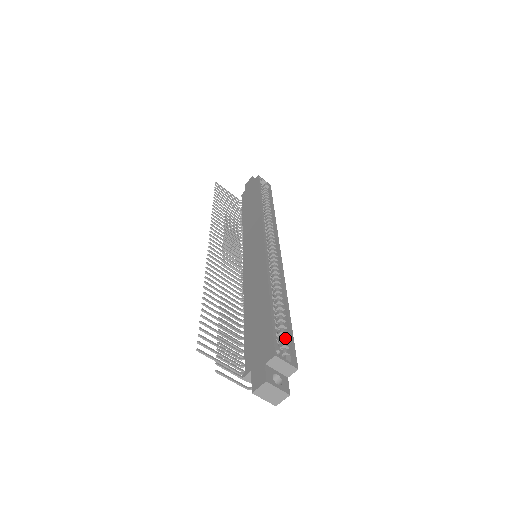
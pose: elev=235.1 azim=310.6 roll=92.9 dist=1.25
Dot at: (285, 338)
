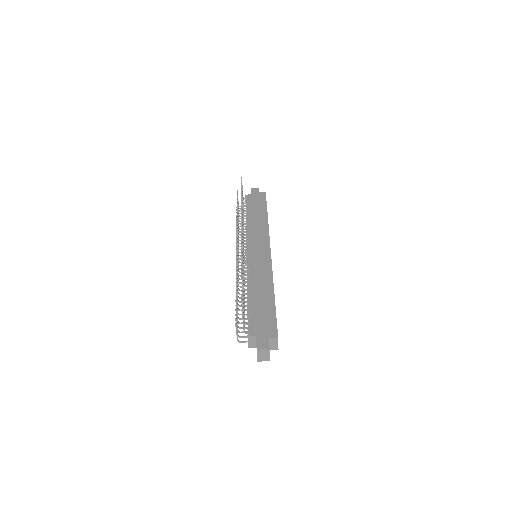
Dot at: occluded
